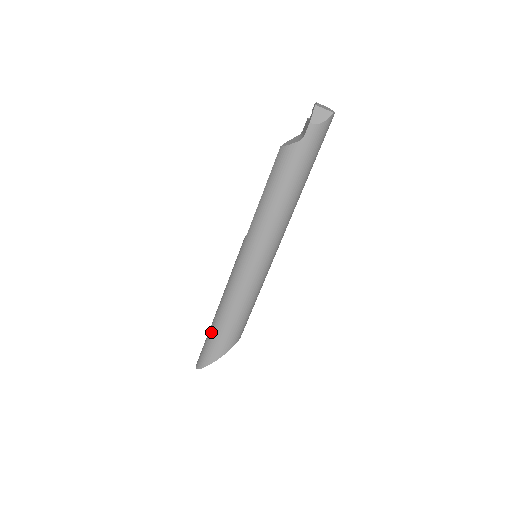
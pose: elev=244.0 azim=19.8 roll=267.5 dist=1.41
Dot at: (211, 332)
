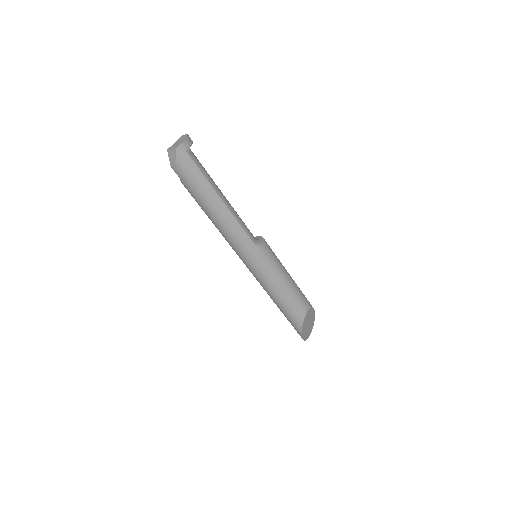
Dot at: occluded
